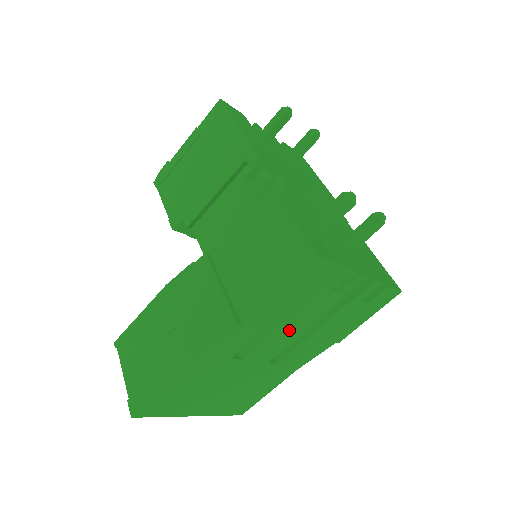
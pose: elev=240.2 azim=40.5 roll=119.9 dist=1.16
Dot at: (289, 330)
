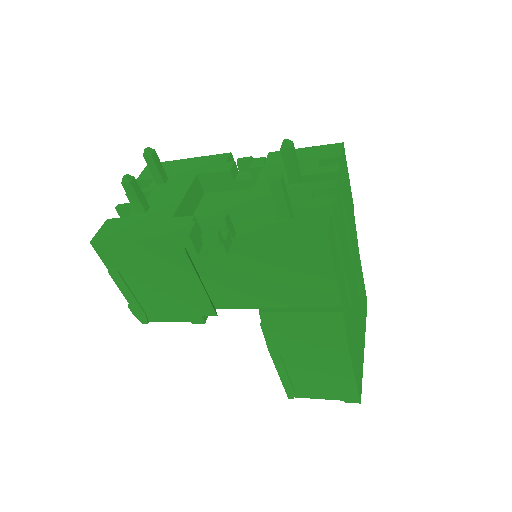
Dot at: (347, 260)
